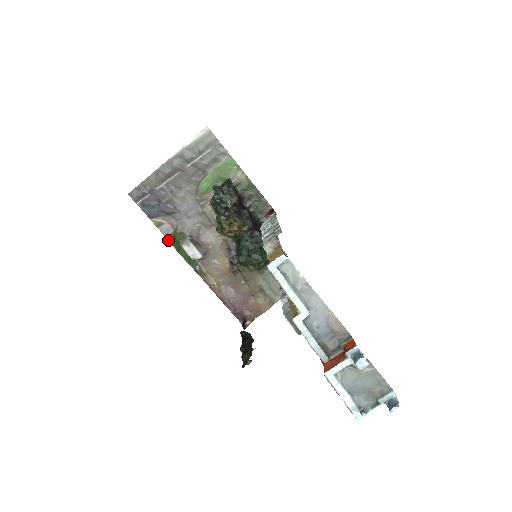
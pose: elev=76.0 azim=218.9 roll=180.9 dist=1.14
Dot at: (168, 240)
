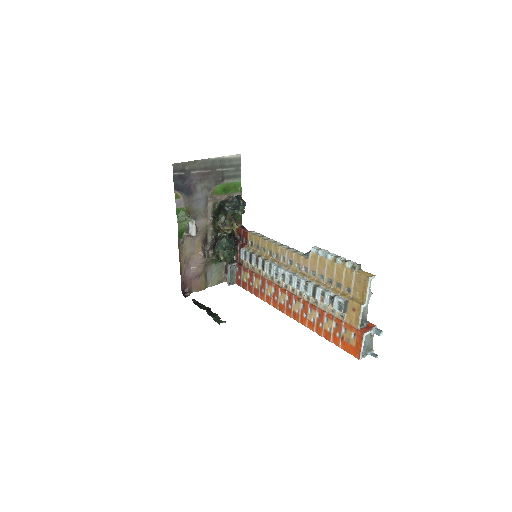
Dot at: (176, 211)
